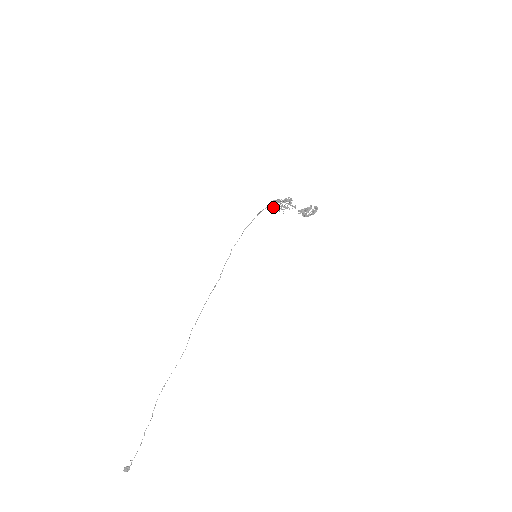
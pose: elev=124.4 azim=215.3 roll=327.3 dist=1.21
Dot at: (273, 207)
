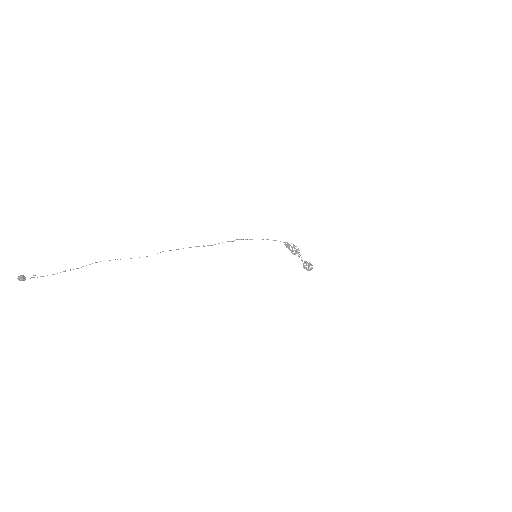
Dot at: occluded
